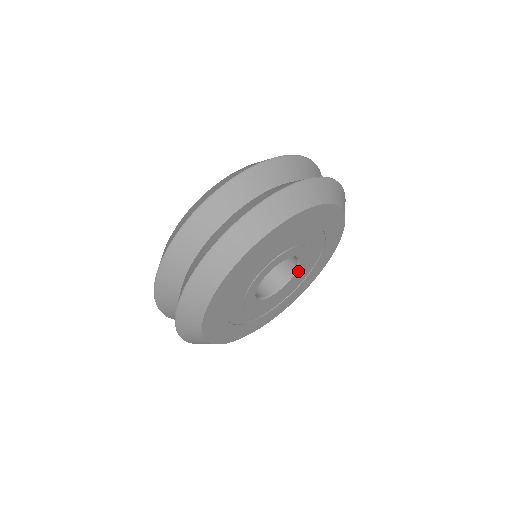
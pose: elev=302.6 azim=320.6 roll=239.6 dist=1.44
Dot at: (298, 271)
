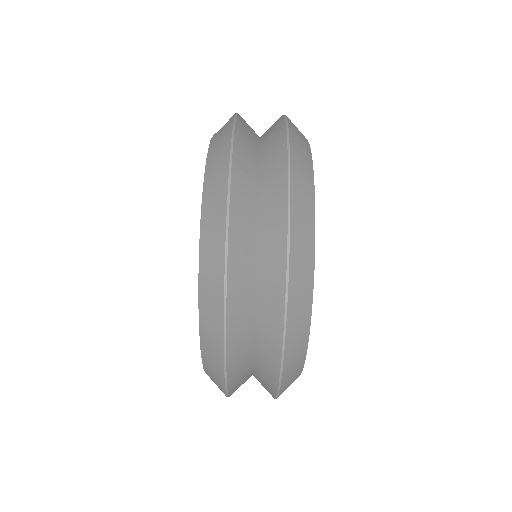
Dot at: occluded
